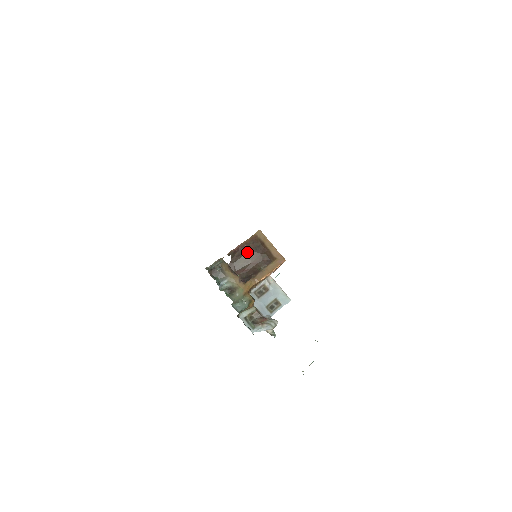
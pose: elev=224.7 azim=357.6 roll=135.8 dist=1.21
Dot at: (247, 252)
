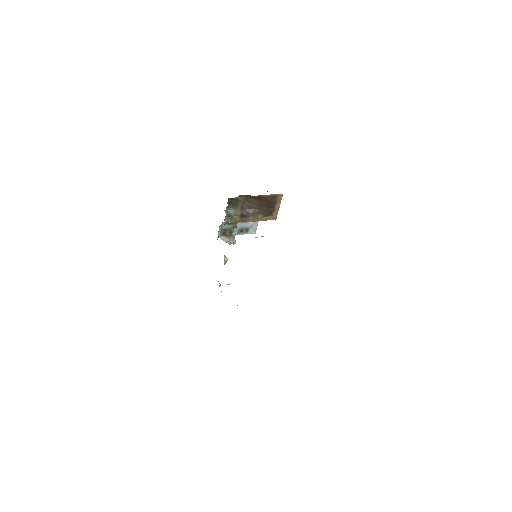
Dot at: (262, 201)
